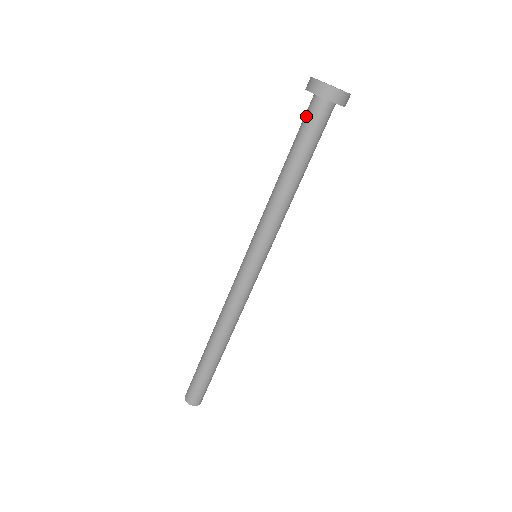
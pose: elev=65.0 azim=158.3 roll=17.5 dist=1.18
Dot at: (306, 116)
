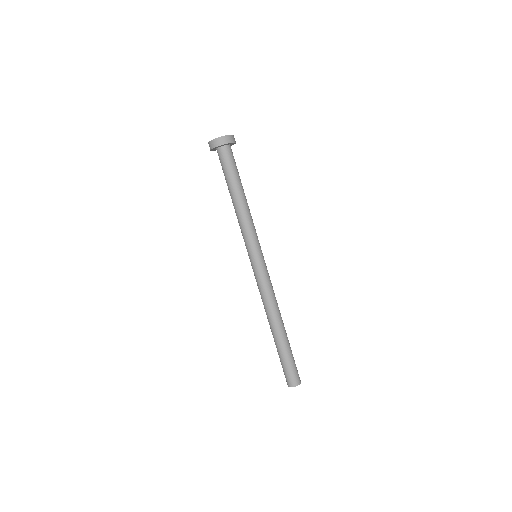
Dot at: (222, 161)
